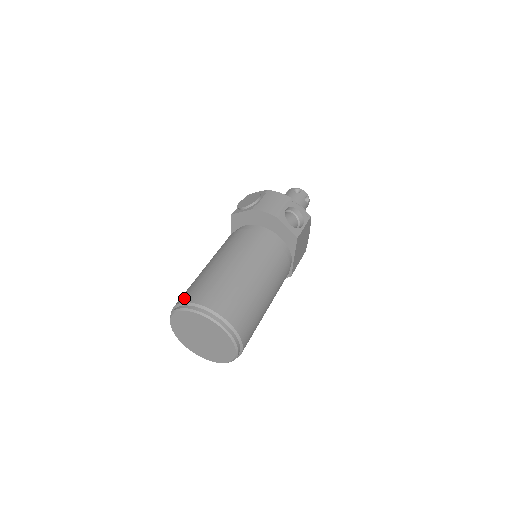
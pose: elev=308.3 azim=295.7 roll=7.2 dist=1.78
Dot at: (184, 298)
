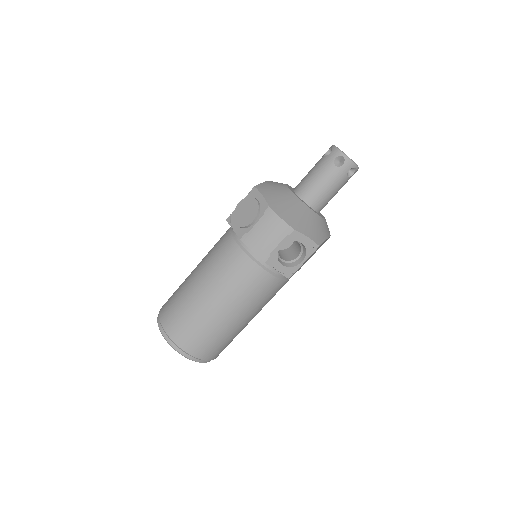
Dot at: (163, 317)
